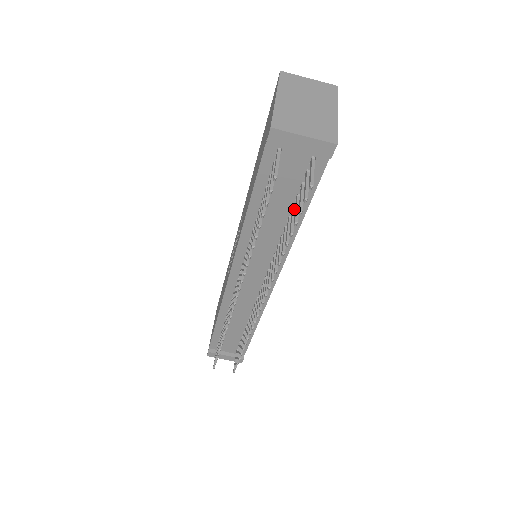
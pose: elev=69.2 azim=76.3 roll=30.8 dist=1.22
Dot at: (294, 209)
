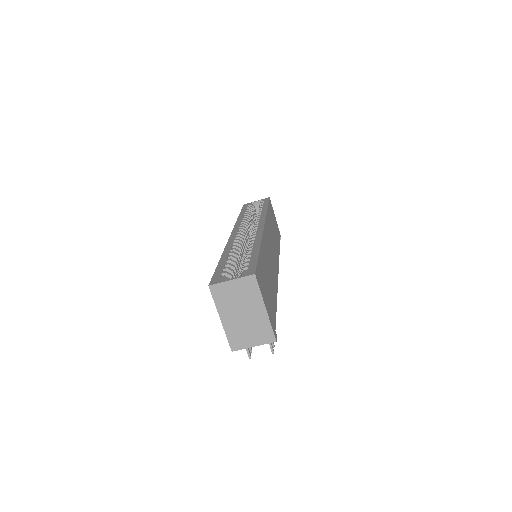
Dot at: occluded
